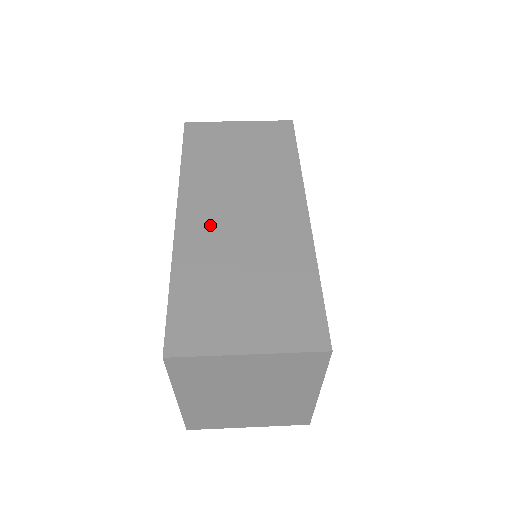
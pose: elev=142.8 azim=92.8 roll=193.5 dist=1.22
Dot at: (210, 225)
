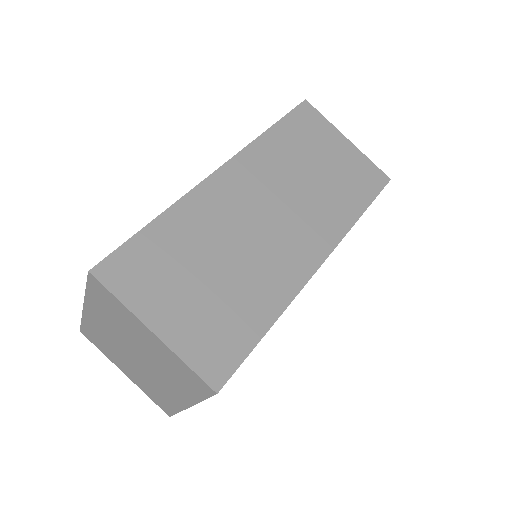
Dot at: (235, 202)
